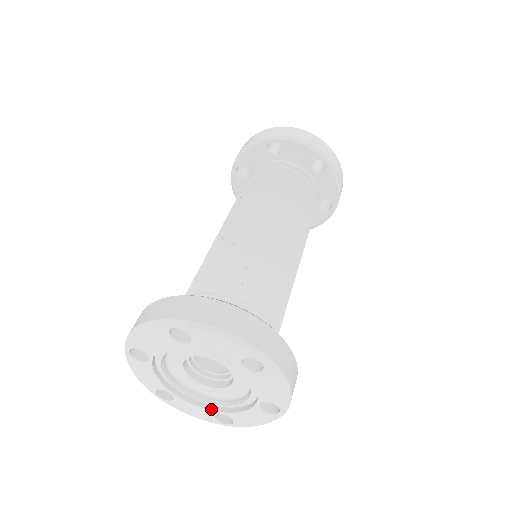
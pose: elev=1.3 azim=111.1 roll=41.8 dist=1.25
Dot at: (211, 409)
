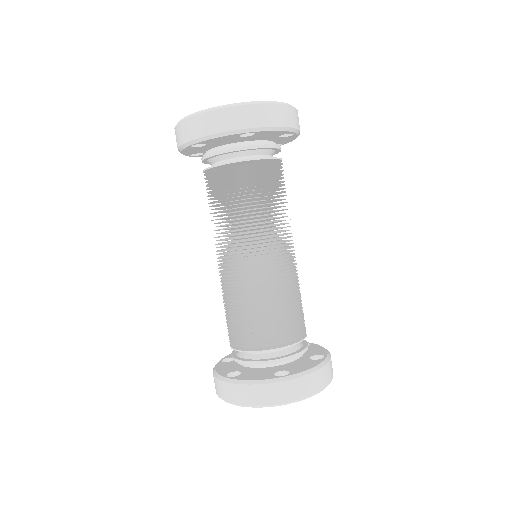
Dot at: occluded
